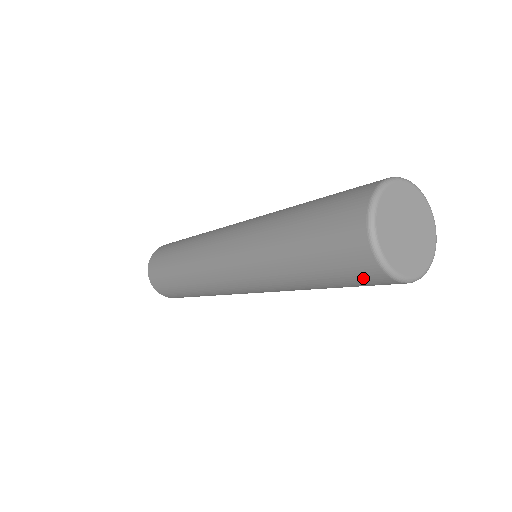
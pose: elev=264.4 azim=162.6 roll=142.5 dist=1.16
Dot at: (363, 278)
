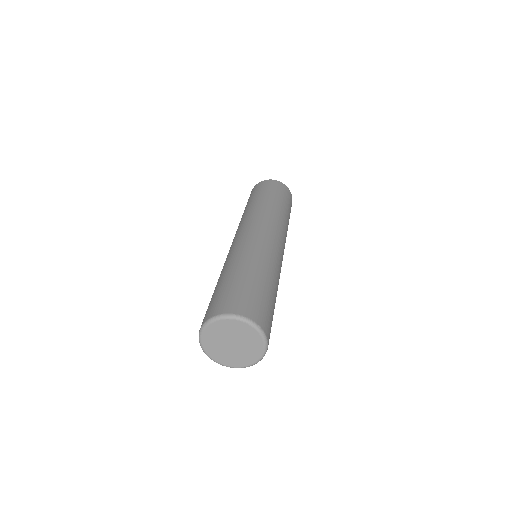
Dot at: occluded
